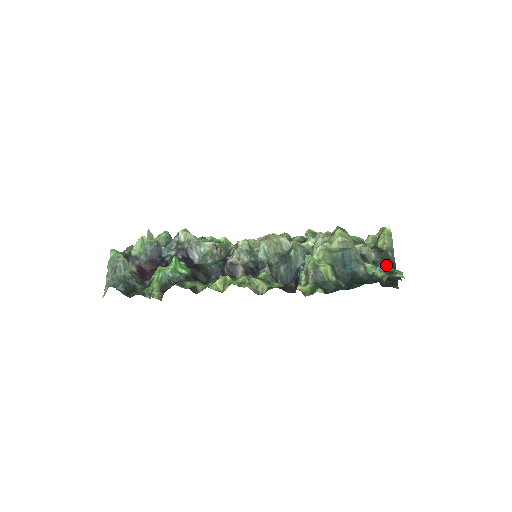
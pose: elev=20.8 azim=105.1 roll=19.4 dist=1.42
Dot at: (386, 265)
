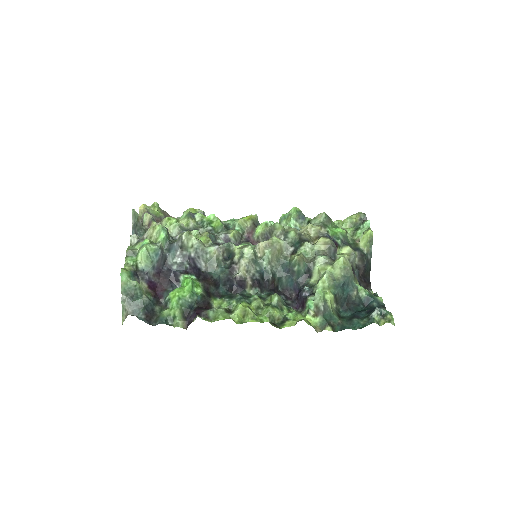
Dot at: (365, 268)
